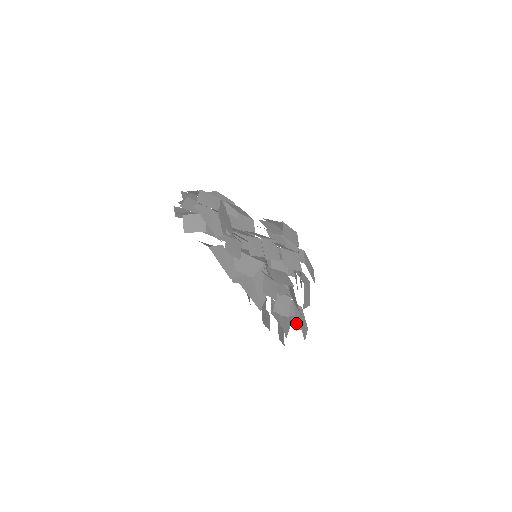
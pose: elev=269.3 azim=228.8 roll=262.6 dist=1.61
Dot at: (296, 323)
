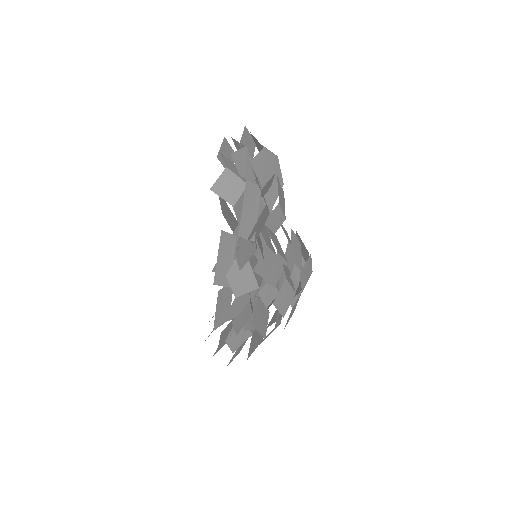
Dot at: occluded
